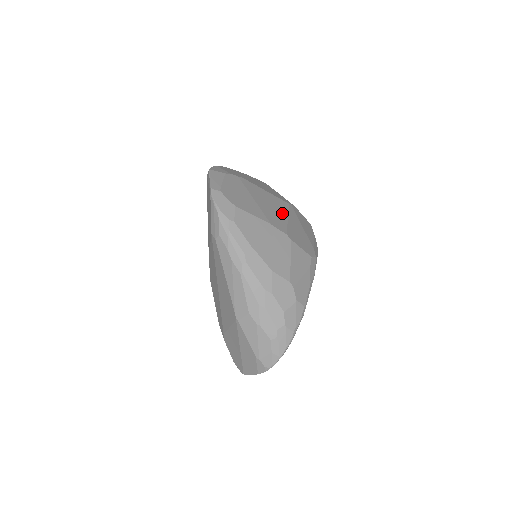
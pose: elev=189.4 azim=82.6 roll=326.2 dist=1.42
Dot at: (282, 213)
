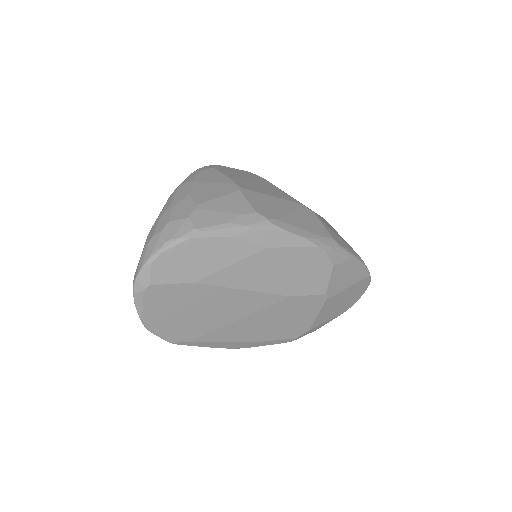
Dot at: (270, 193)
